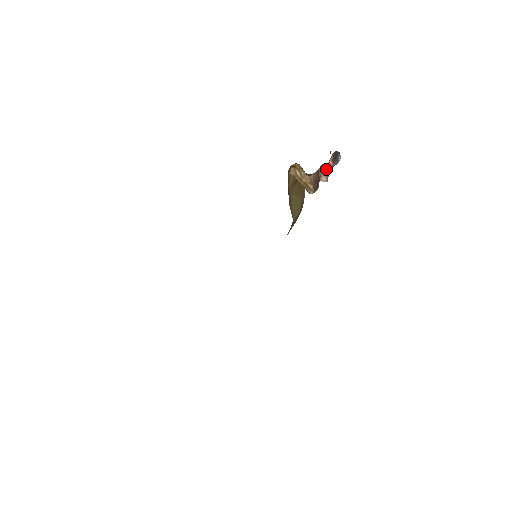
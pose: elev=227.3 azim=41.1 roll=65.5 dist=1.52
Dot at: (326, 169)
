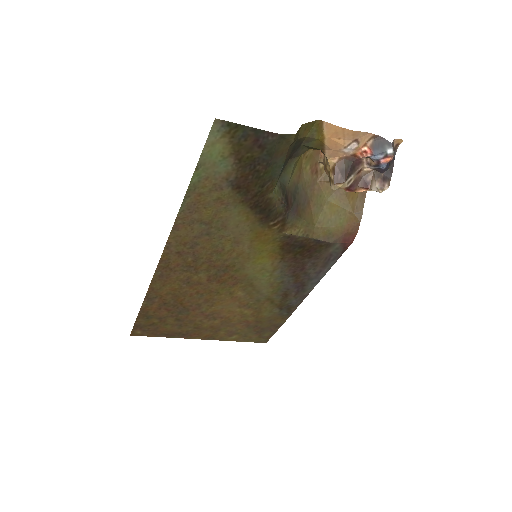
Dot at: (381, 173)
